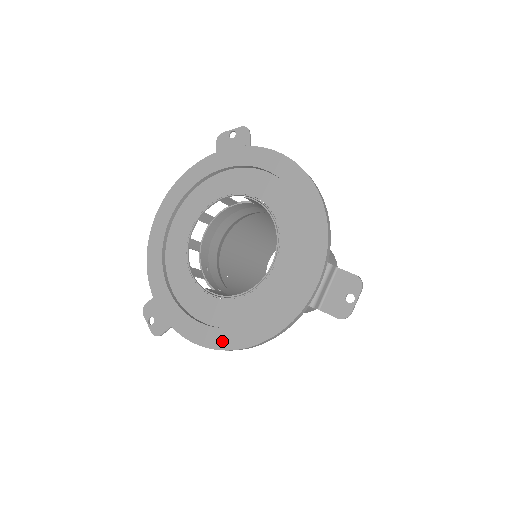
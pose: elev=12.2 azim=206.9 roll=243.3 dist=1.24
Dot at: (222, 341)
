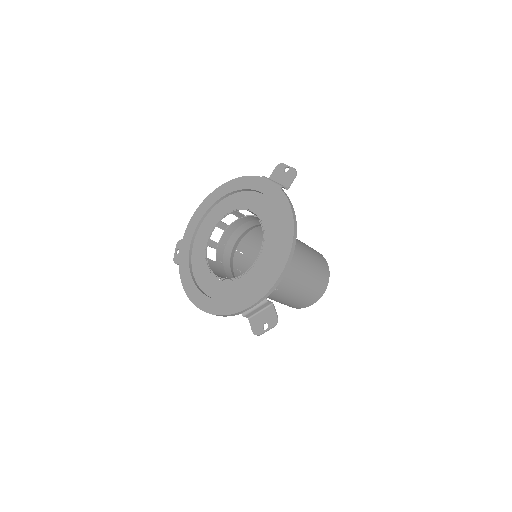
Dot at: (193, 295)
